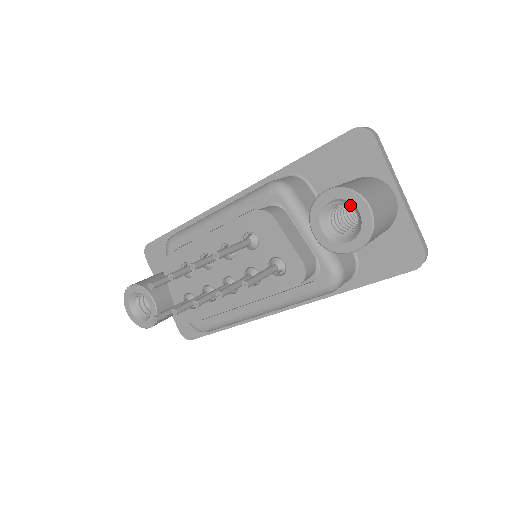
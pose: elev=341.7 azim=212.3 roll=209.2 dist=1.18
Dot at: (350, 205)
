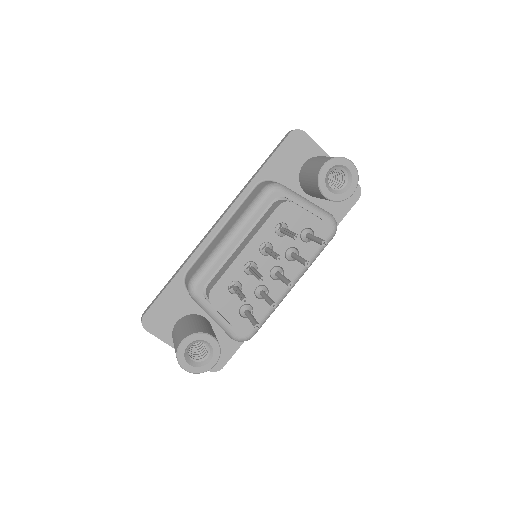
Dot at: (338, 168)
